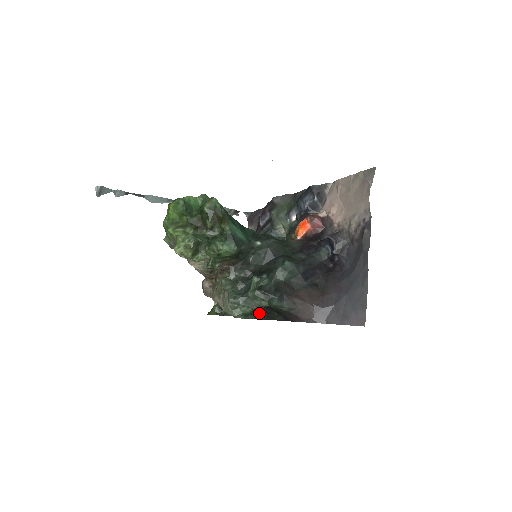
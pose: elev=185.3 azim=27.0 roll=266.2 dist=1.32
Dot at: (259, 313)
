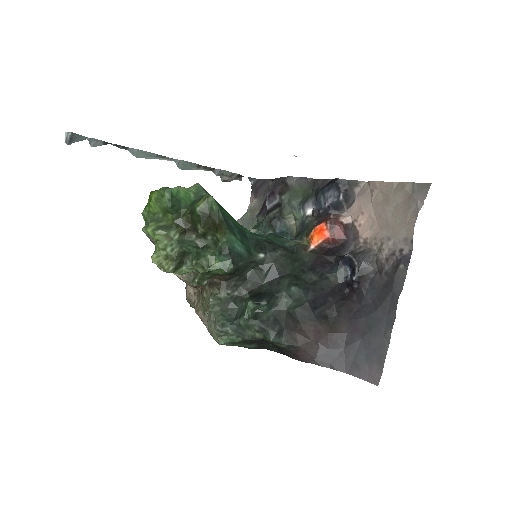
Dot at: (250, 342)
